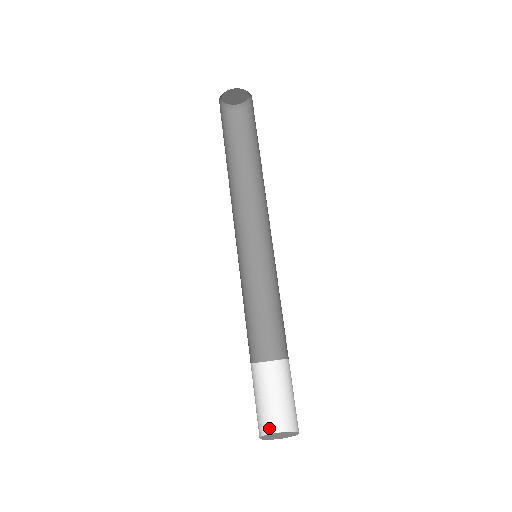
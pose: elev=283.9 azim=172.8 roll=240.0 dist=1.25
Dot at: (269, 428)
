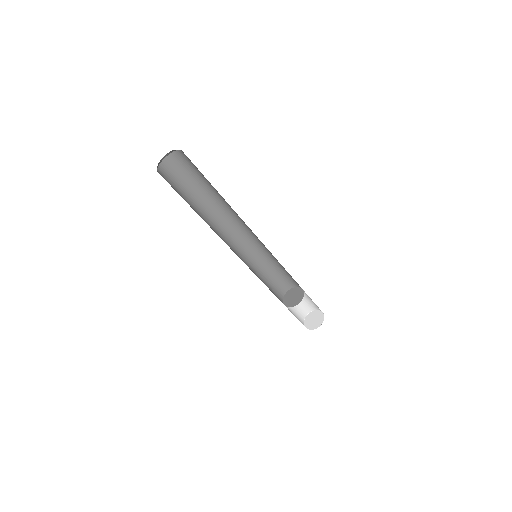
Dot at: (303, 319)
